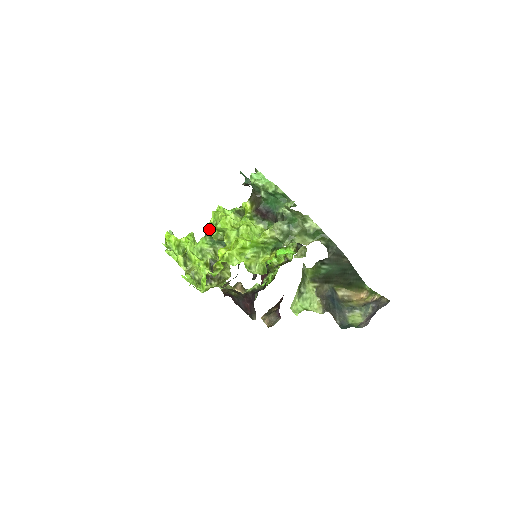
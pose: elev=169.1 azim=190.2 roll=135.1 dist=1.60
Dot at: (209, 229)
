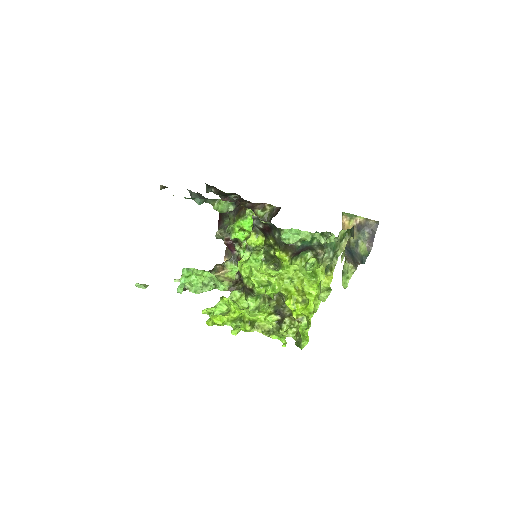
Dot at: (259, 293)
